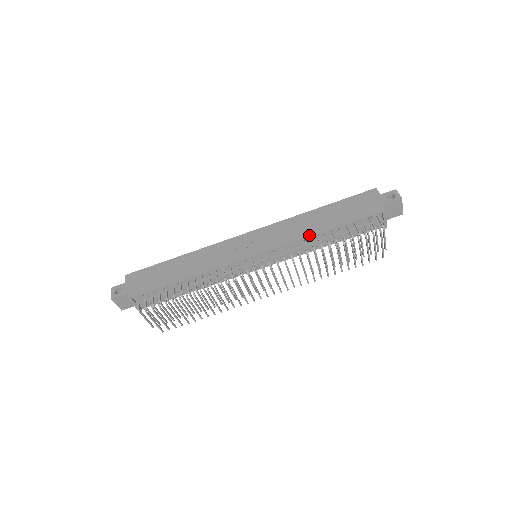
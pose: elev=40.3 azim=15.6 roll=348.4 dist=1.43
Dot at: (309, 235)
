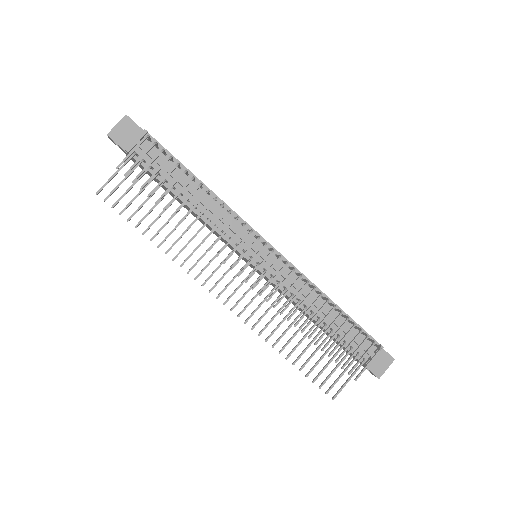
Dot at: occluded
